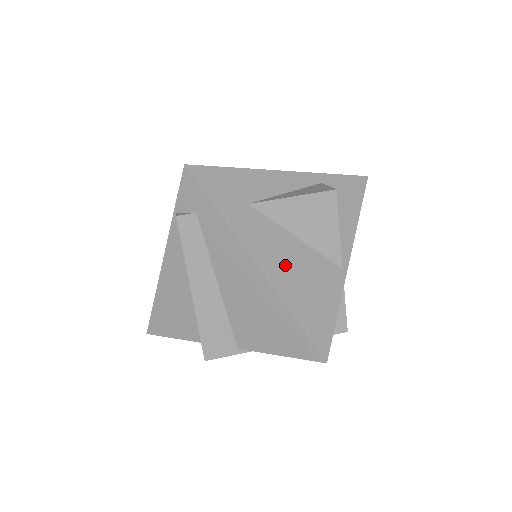
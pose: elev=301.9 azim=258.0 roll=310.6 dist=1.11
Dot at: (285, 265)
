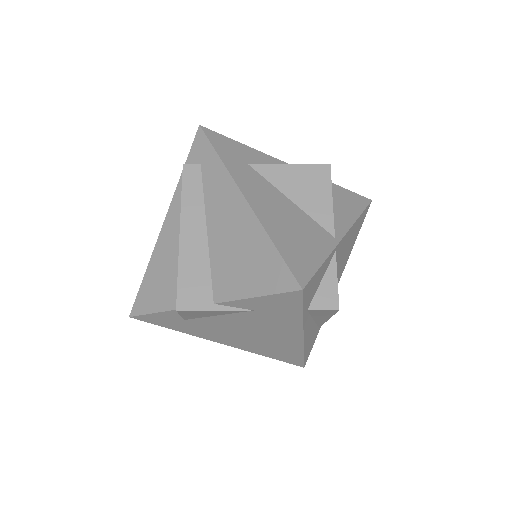
Dot at: (273, 209)
